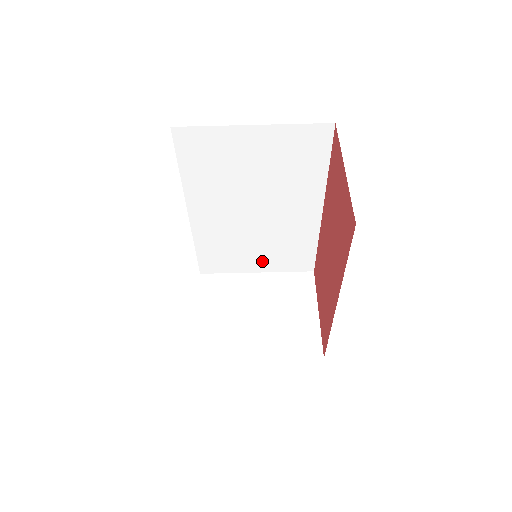
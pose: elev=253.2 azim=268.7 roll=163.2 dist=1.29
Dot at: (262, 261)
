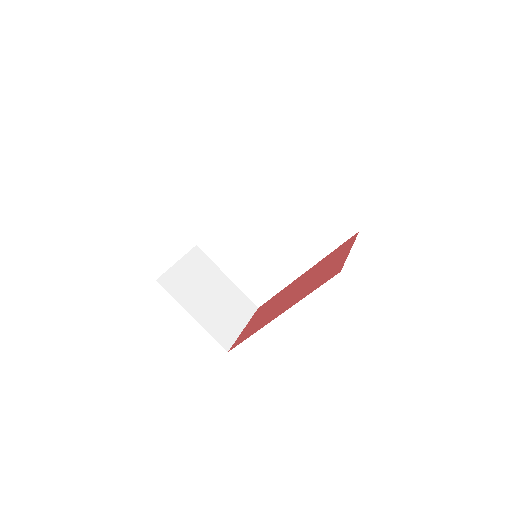
Dot at: (239, 272)
